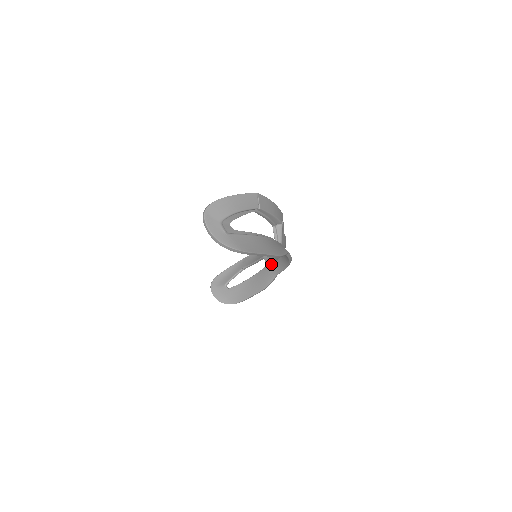
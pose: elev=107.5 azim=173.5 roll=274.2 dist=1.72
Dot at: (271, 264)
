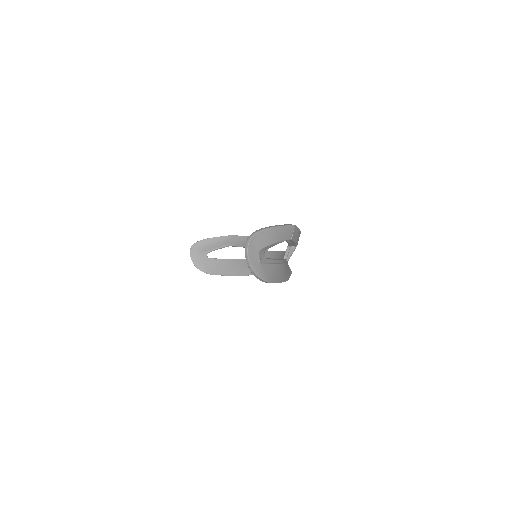
Dot at: occluded
